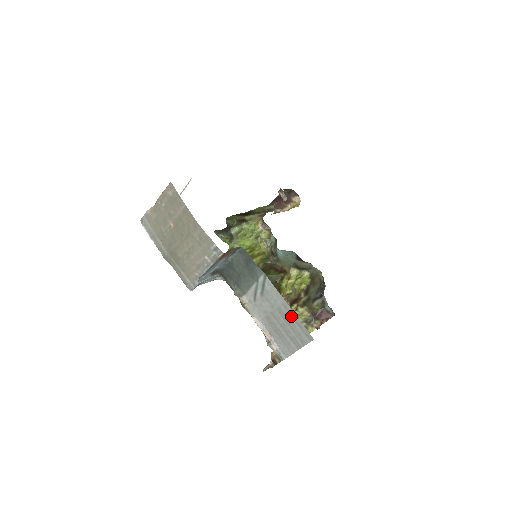
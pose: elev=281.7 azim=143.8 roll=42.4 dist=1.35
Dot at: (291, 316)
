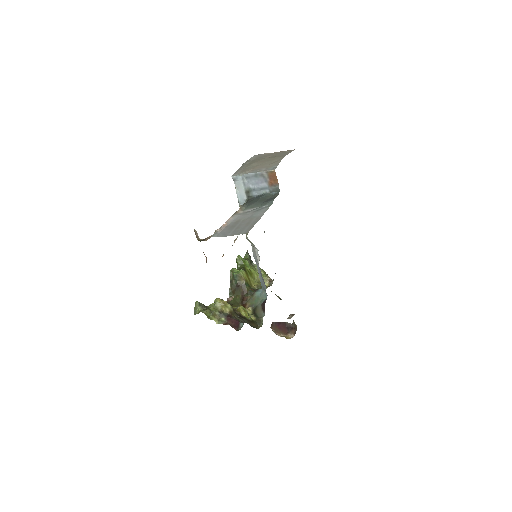
Dot at: (254, 222)
